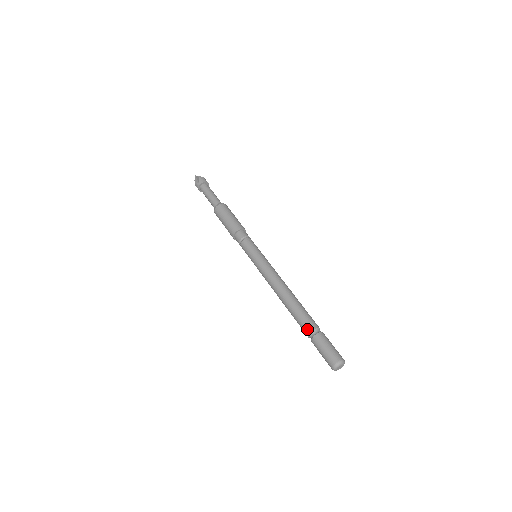
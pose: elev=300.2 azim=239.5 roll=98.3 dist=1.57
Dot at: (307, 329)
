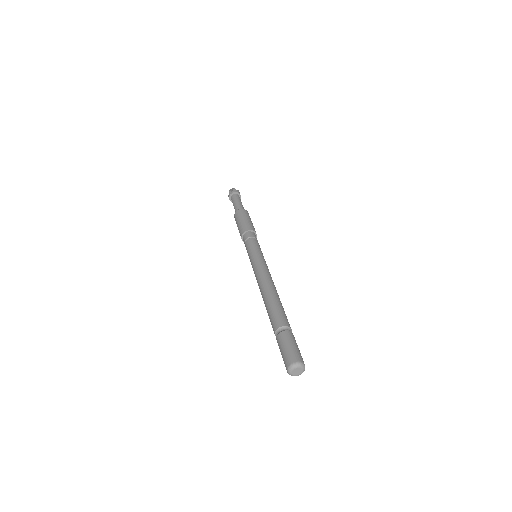
Dot at: (277, 324)
